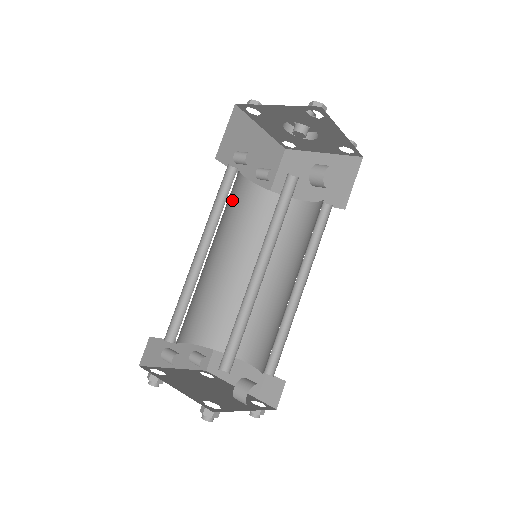
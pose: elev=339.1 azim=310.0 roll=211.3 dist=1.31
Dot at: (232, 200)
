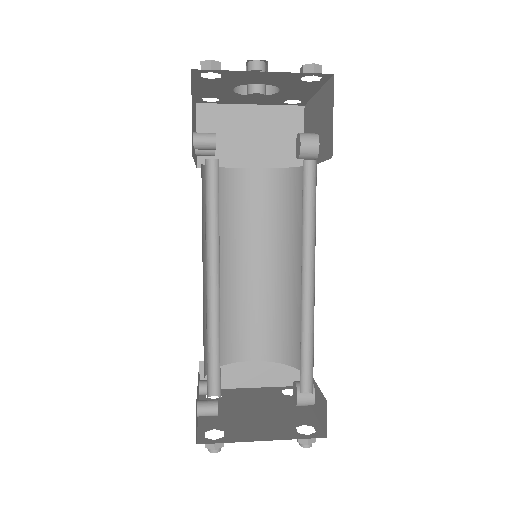
Dot at: occluded
